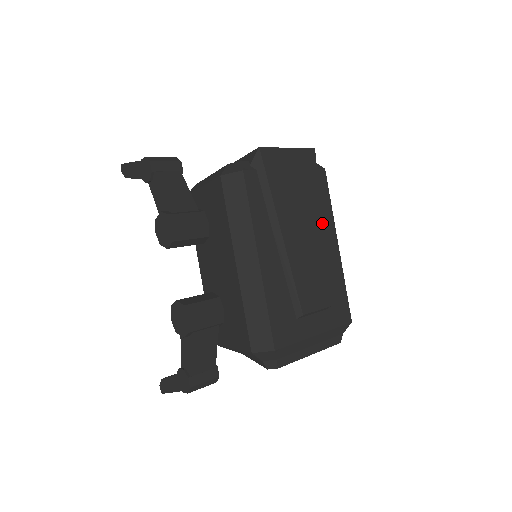
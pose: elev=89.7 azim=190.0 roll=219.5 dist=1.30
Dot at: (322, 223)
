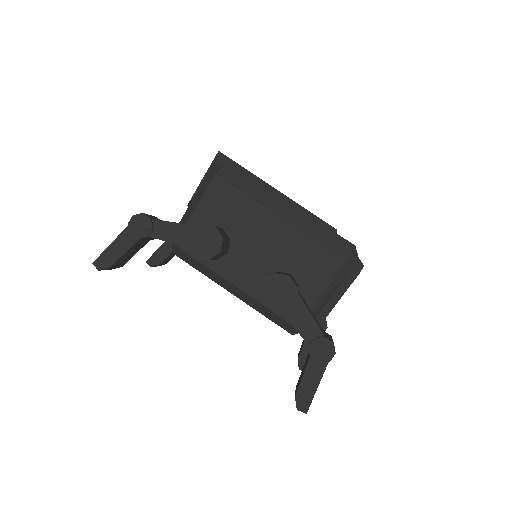
Dot at: occluded
